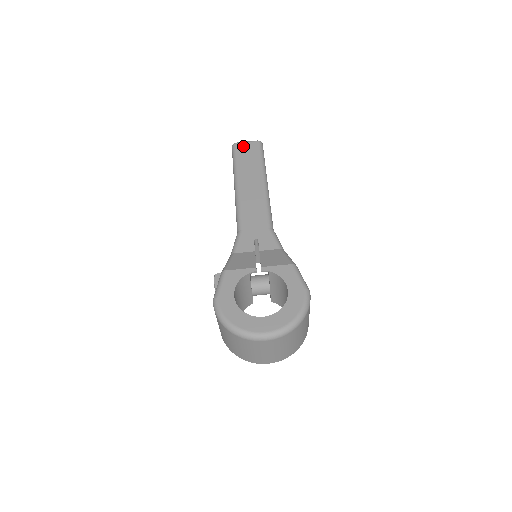
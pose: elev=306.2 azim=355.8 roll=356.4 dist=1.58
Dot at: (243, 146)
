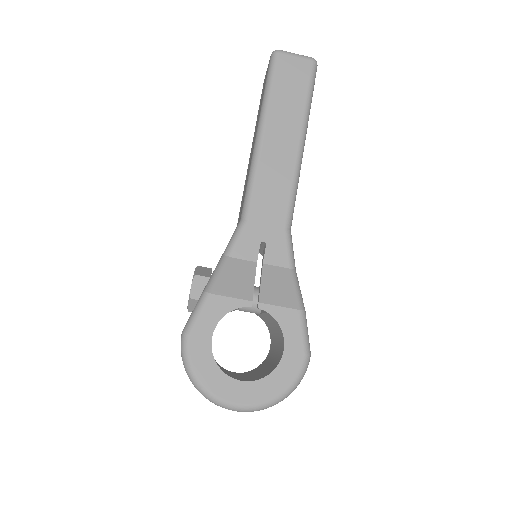
Dot at: (288, 62)
